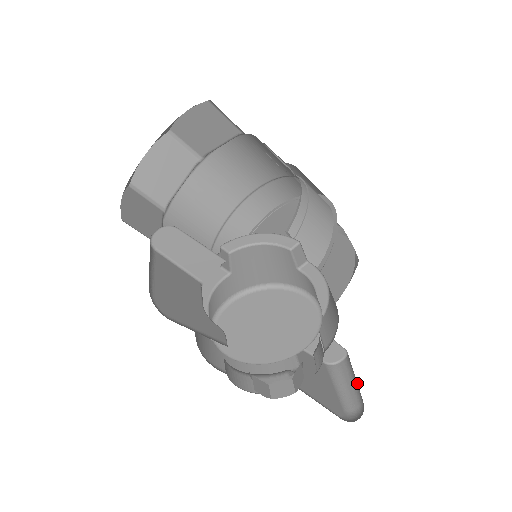
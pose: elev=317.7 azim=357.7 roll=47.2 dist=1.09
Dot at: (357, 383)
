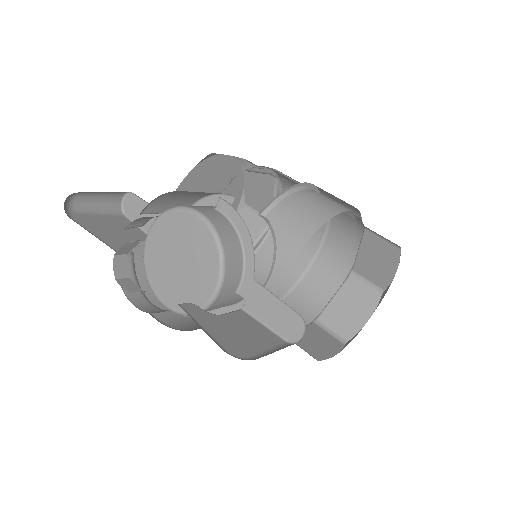
Dot at: occluded
